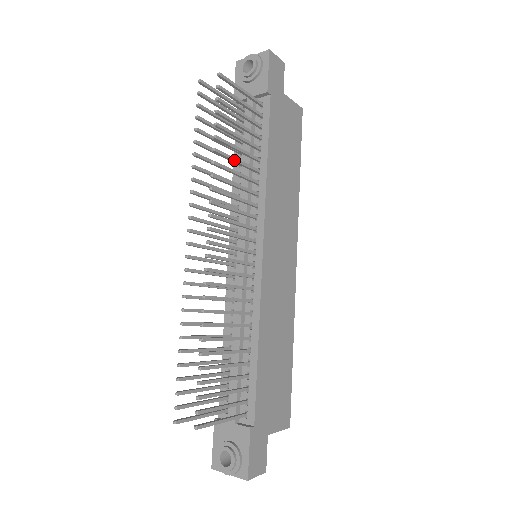
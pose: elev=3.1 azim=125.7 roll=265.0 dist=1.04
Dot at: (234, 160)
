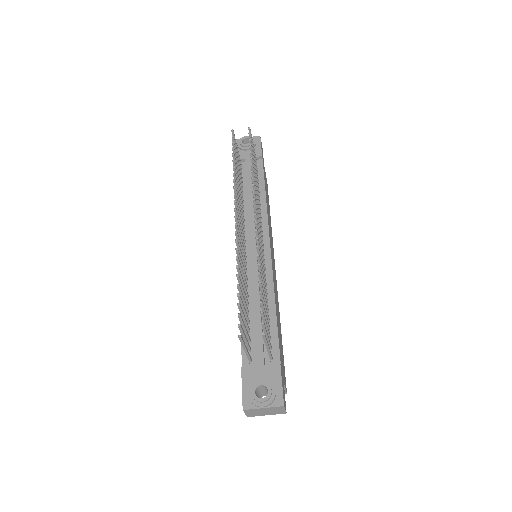
Dot at: occluded
